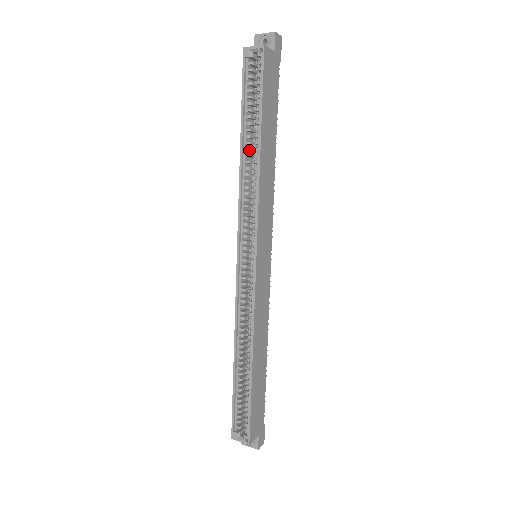
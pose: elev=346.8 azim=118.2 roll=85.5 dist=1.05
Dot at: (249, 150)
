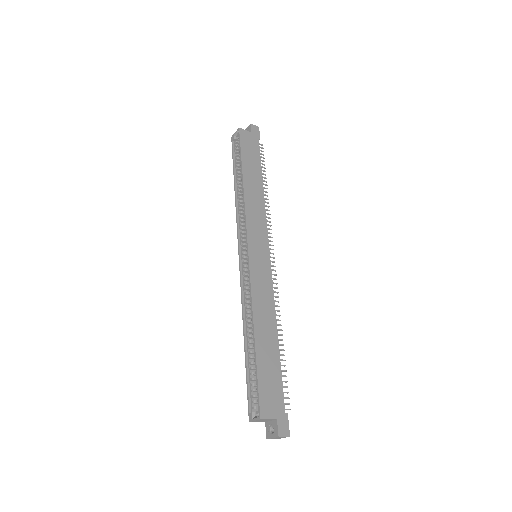
Dot at: (240, 187)
